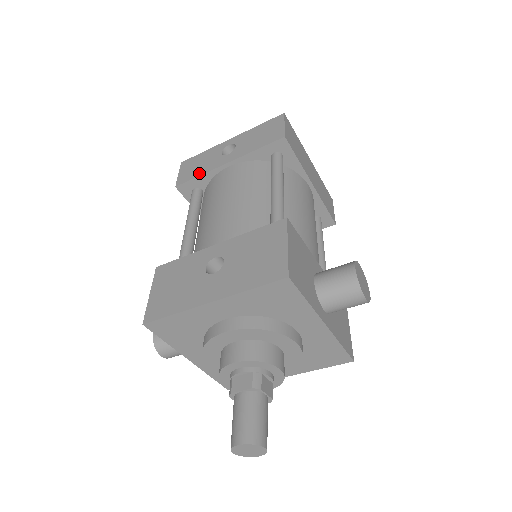
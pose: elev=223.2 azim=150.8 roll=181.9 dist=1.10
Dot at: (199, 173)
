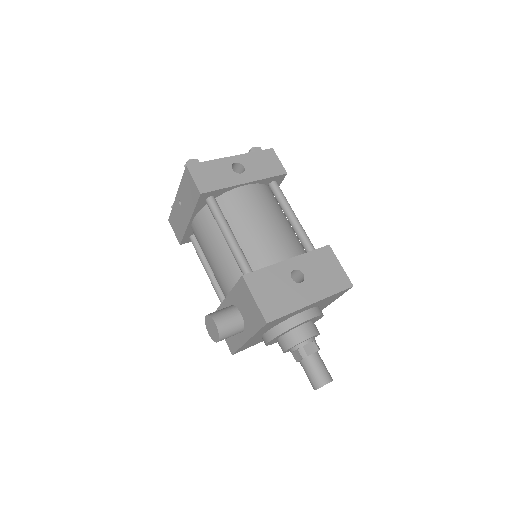
Dot at: (221, 185)
